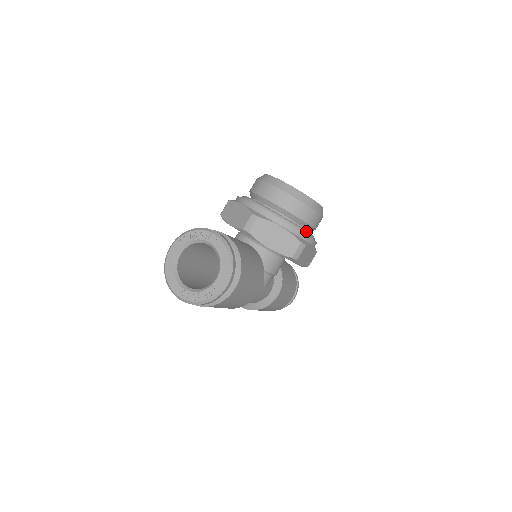
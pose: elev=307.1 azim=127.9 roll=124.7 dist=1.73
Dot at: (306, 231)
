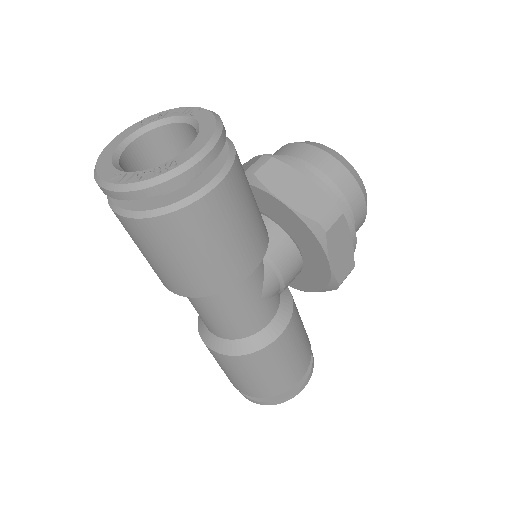
Dot at: occluded
